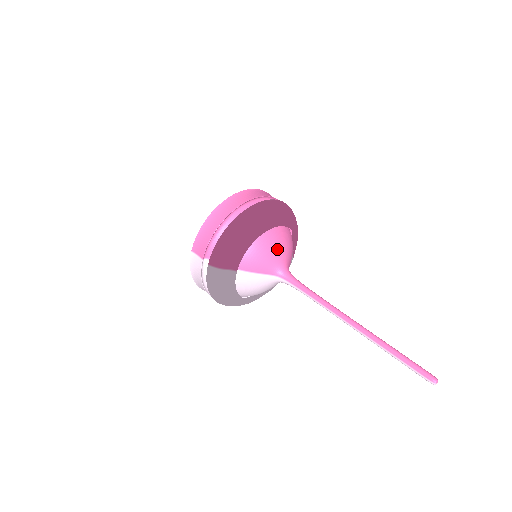
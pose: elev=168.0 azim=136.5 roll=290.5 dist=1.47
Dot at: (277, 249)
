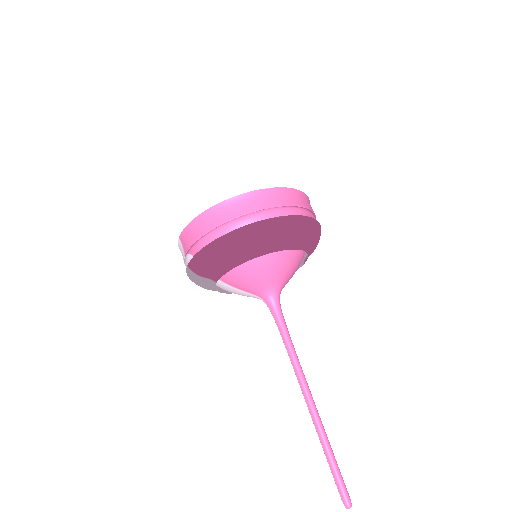
Dot at: (269, 274)
